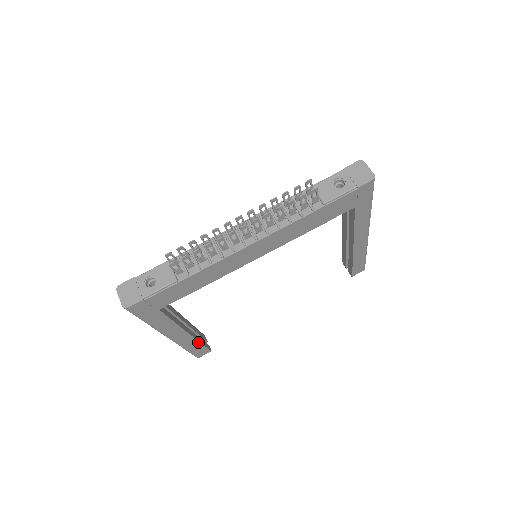
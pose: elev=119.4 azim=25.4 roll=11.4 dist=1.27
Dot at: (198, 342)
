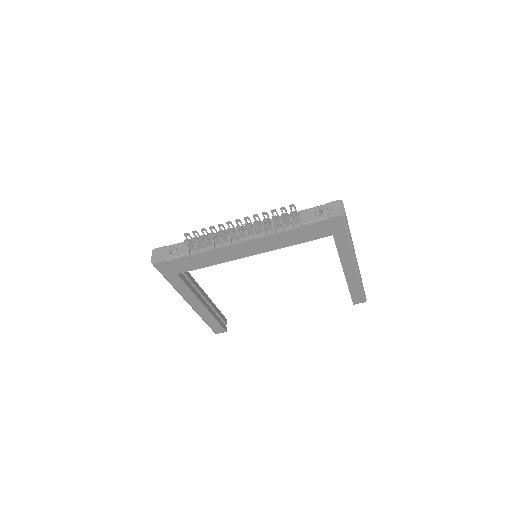
Dot at: (213, 317)
